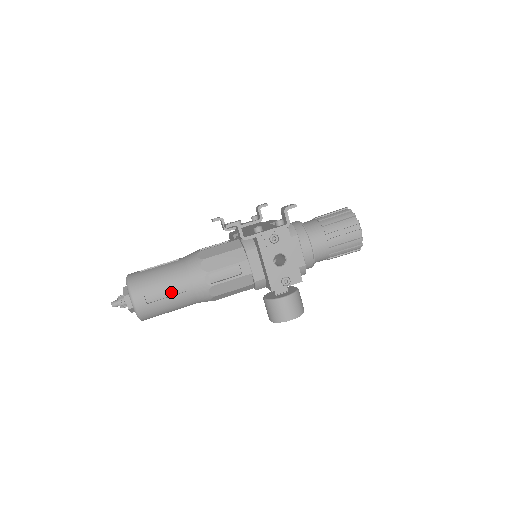
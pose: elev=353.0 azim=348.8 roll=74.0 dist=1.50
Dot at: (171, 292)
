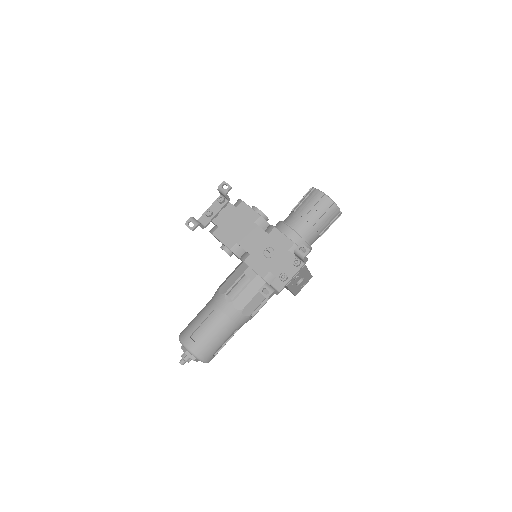
Dot at: (227, 339)
